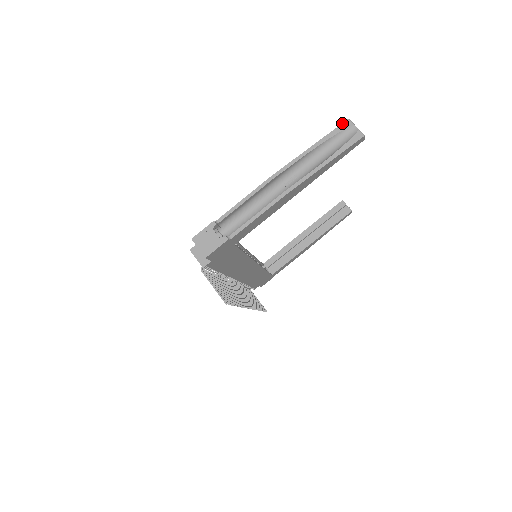
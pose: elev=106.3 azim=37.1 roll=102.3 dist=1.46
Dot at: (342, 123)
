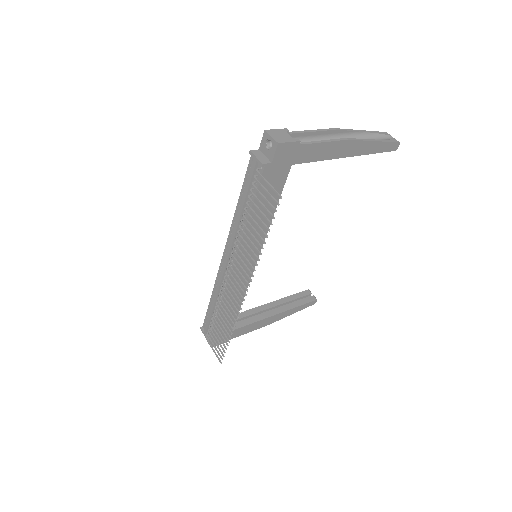
Dot at: (383, 132)
